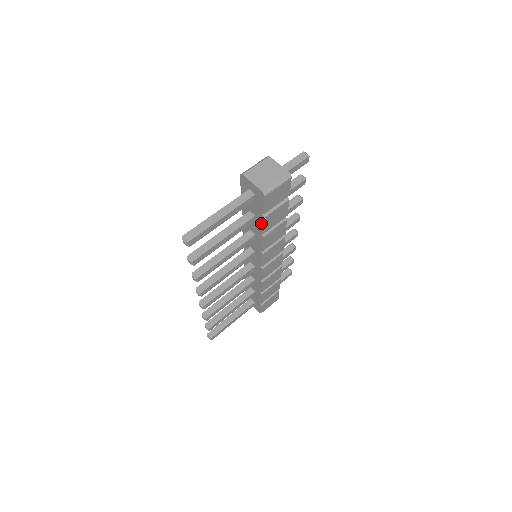
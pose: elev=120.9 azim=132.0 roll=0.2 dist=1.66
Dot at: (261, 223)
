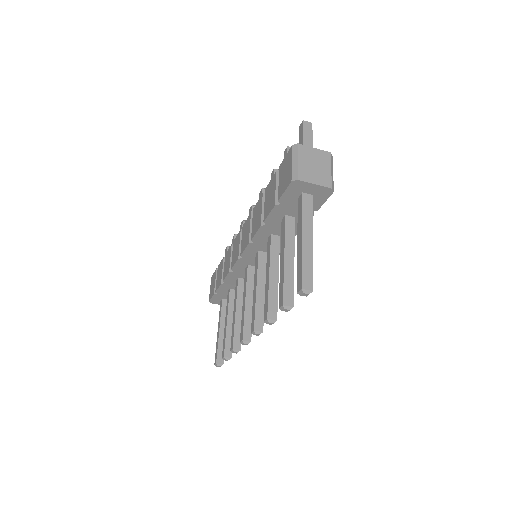
Dot at: occluded
